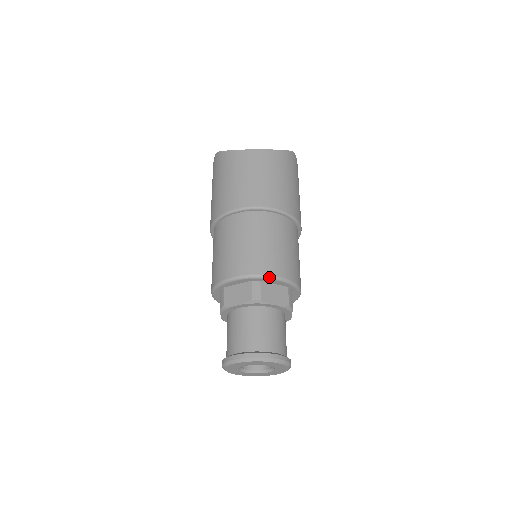
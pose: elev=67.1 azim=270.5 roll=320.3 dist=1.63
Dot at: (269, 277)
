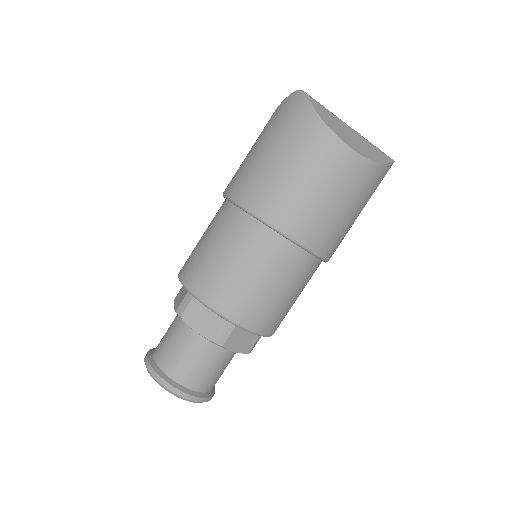
Dot at: (248, 330)
